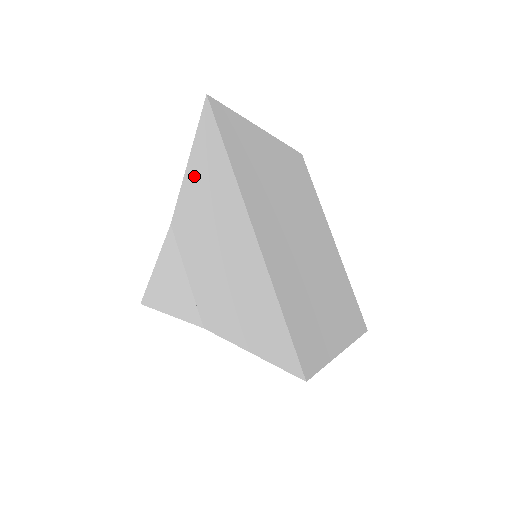
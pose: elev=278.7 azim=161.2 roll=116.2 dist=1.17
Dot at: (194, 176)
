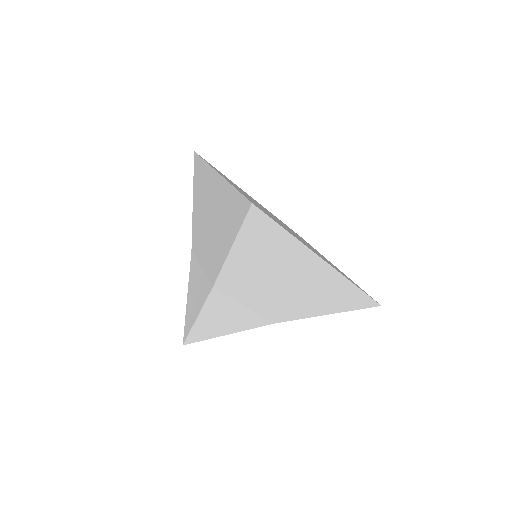
Dot at: (244, 252)
